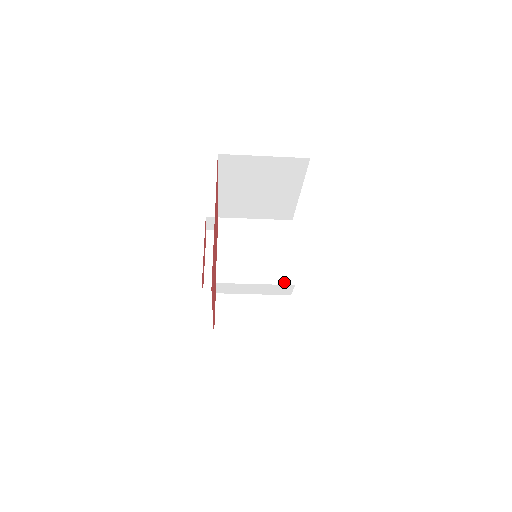
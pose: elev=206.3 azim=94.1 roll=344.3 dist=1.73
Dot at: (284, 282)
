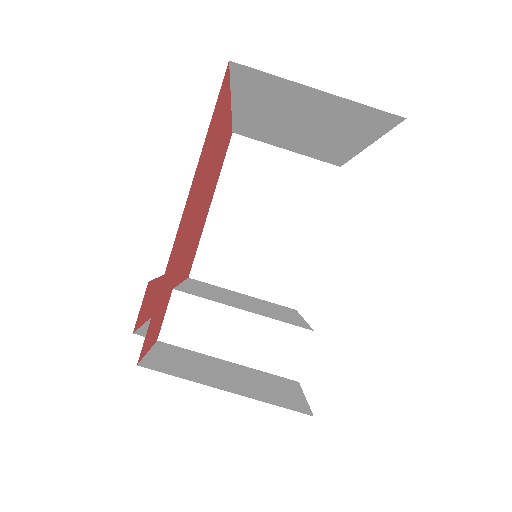
Dot at: (294, 324)
